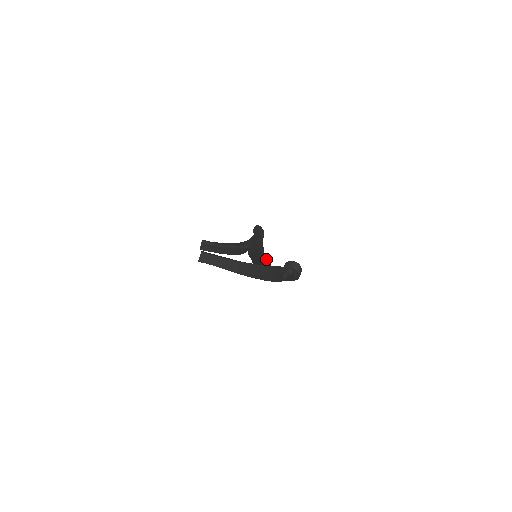
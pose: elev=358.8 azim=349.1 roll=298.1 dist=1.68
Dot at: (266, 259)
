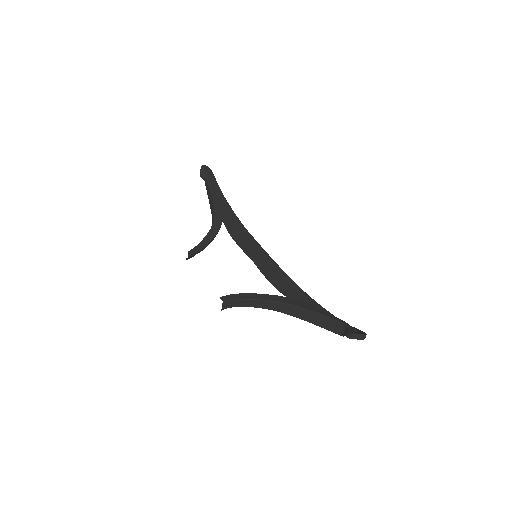
Dot at: (258, 245)
